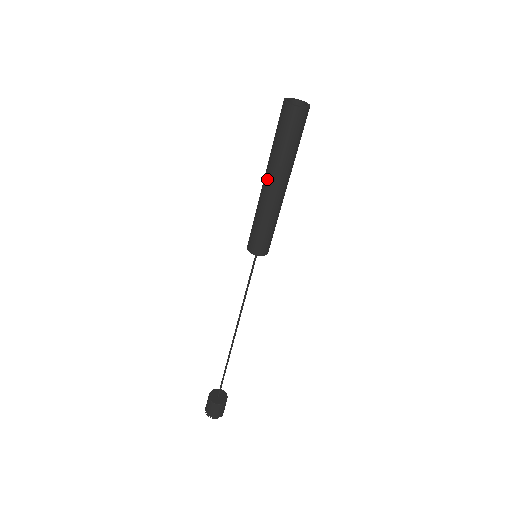
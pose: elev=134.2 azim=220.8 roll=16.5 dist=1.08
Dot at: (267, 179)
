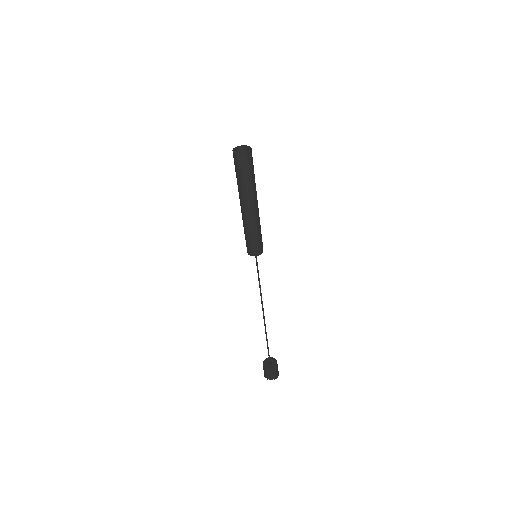
Dot at: (246, 205)
